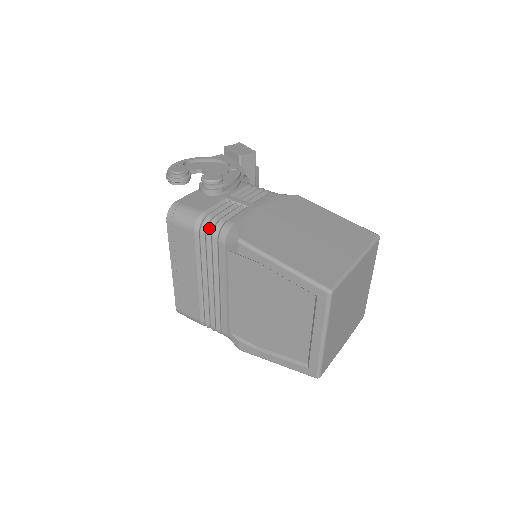
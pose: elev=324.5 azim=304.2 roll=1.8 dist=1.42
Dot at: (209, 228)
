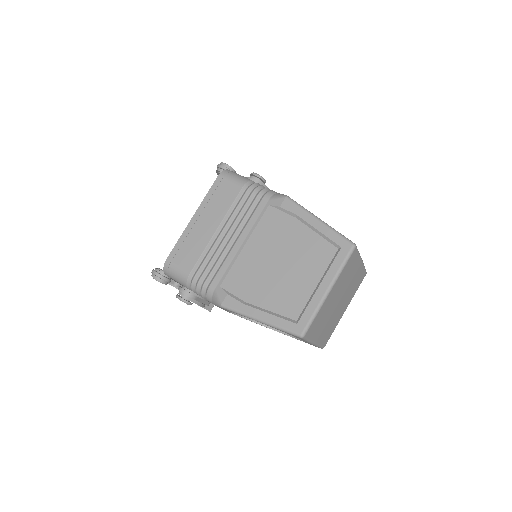
Dot at: (258, 188)
